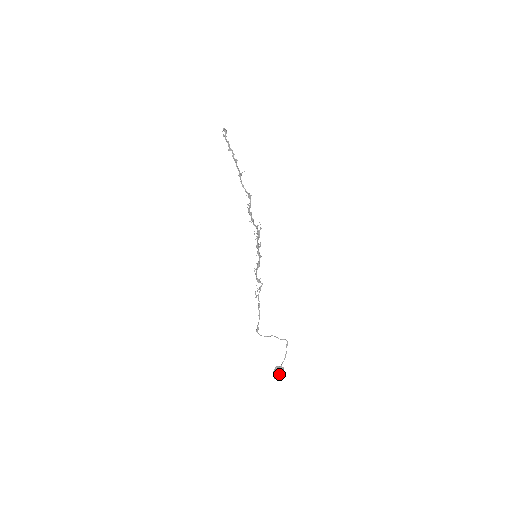
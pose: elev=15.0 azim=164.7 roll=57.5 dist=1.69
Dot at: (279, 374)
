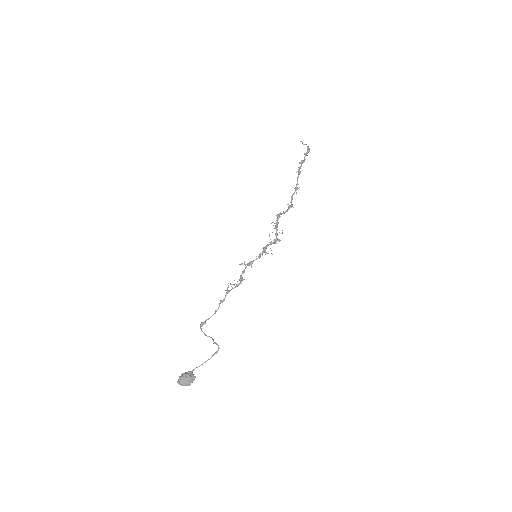
Dot at: (185, 379)
